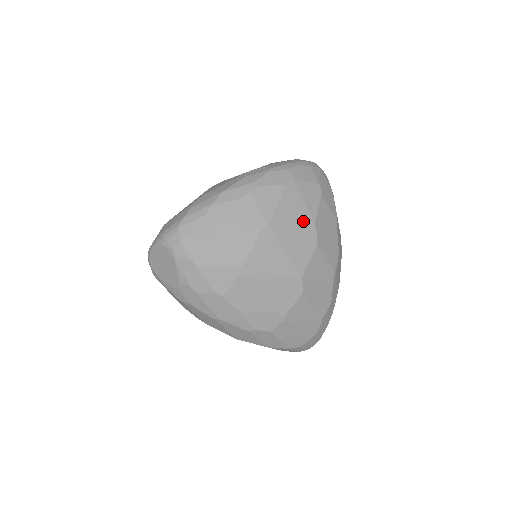
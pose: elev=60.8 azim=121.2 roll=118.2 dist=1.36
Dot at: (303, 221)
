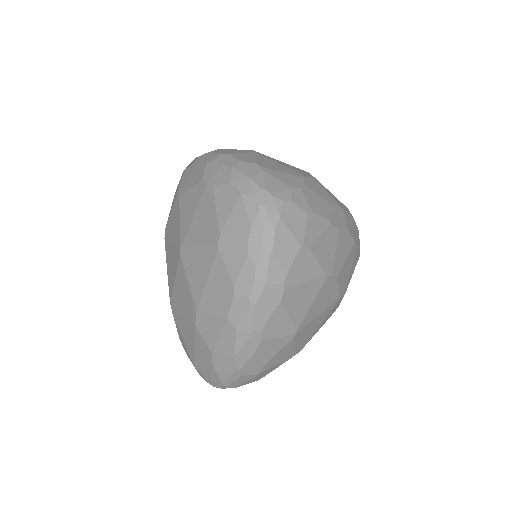
Dot at: (316, 290)
